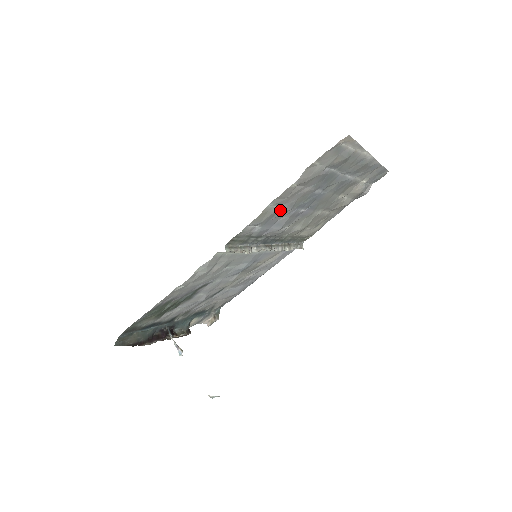
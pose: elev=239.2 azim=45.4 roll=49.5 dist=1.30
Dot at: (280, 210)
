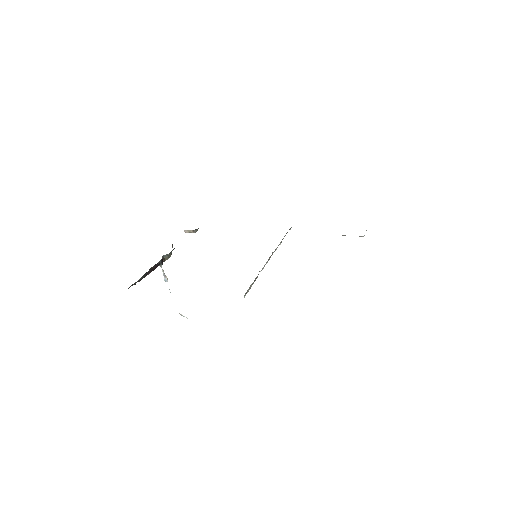
Dot at: occluded
